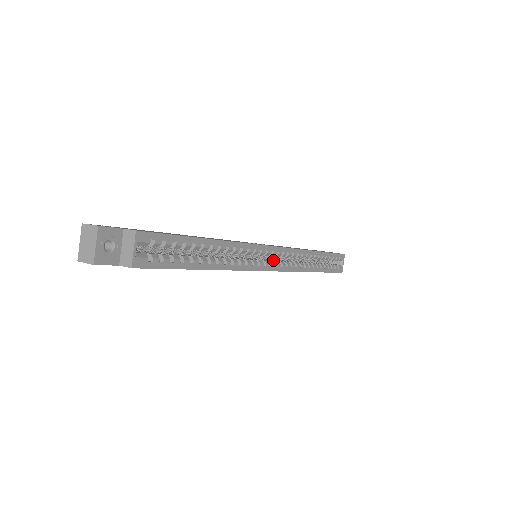
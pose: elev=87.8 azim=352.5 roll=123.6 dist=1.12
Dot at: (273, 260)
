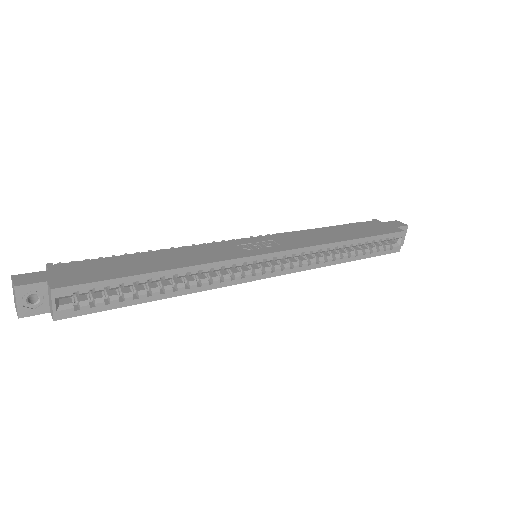
Dot at: (277, 260)
